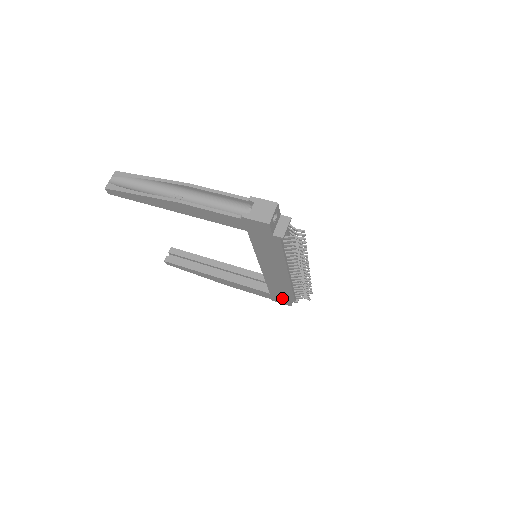
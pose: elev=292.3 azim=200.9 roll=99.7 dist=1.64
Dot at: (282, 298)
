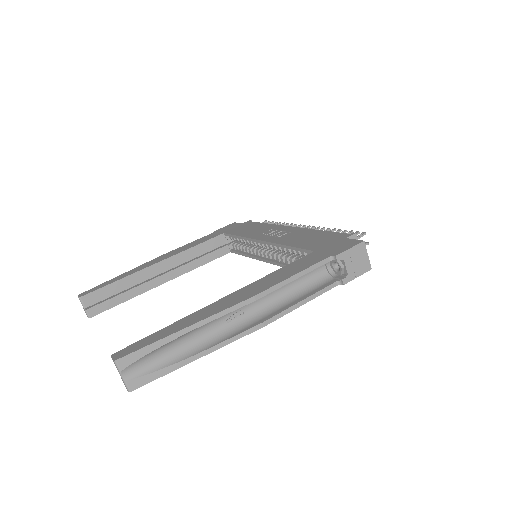
Dot at: occluded
